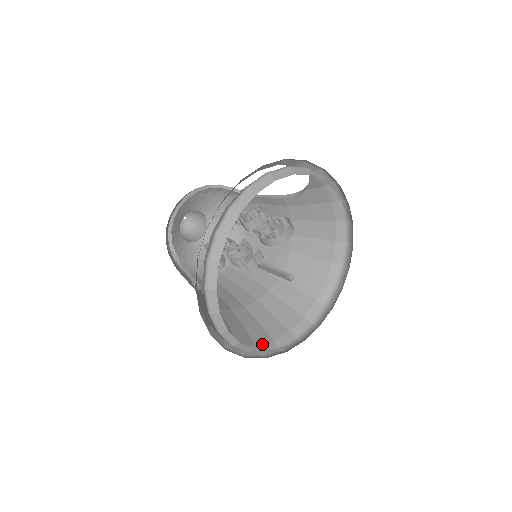
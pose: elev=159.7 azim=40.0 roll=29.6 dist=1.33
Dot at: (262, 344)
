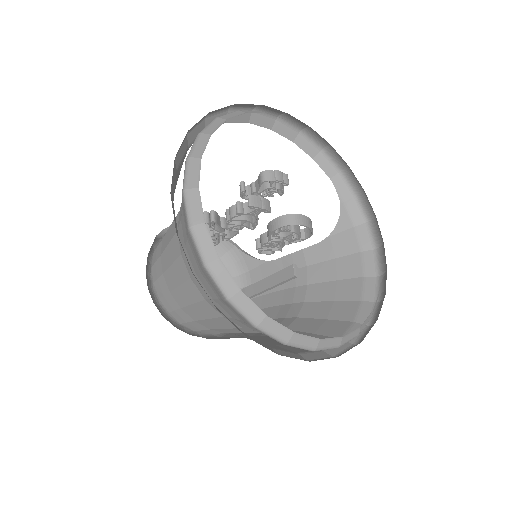
Dot at: occluded
